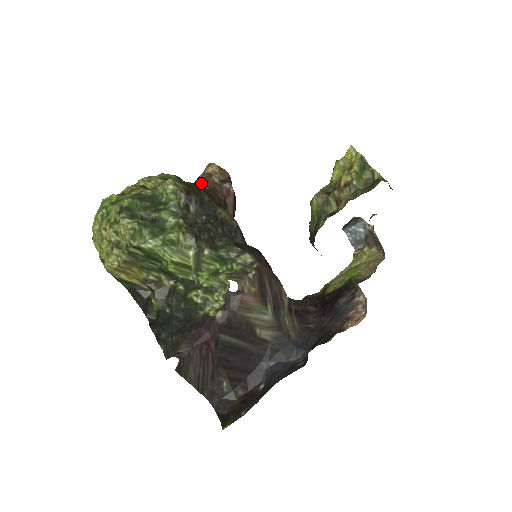
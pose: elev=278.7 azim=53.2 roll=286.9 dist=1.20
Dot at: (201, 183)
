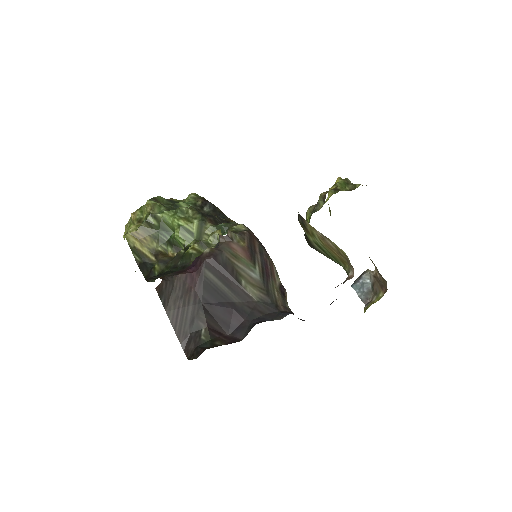
Dot at: occluded
